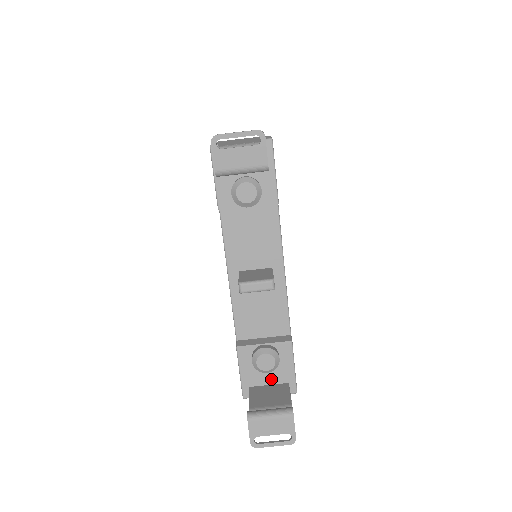
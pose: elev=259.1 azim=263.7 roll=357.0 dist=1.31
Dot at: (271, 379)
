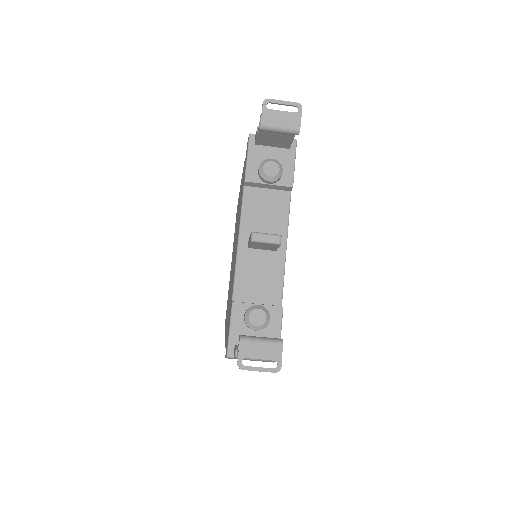
Dot at: occluded
